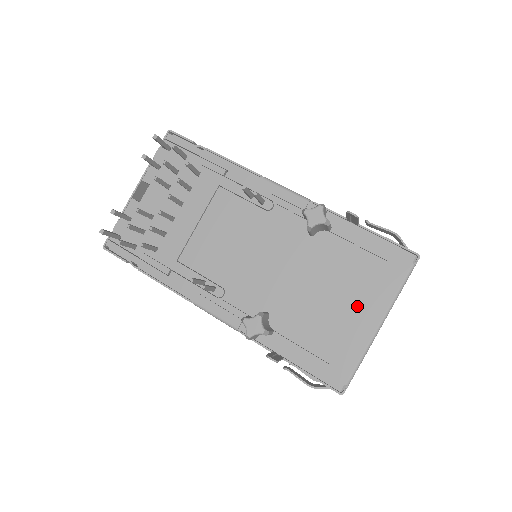
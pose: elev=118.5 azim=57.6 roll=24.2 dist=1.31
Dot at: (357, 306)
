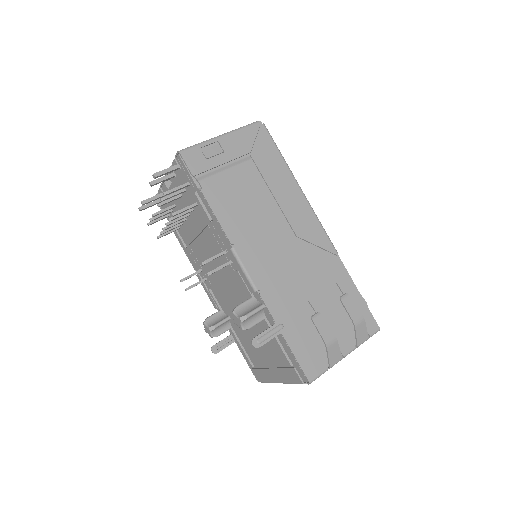
Dot at: (271, 363)
